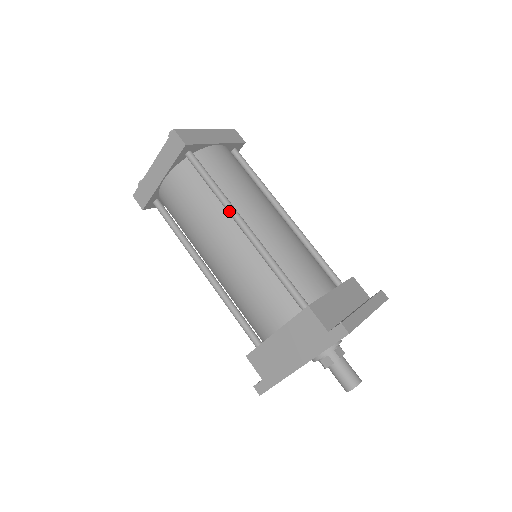
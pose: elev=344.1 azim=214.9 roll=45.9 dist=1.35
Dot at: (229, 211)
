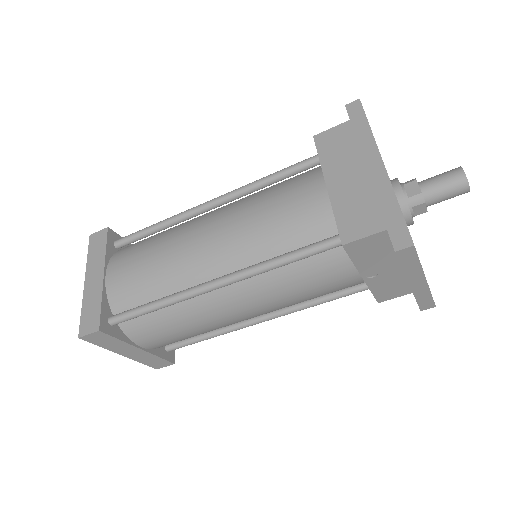
Dot at: (186, 212)
